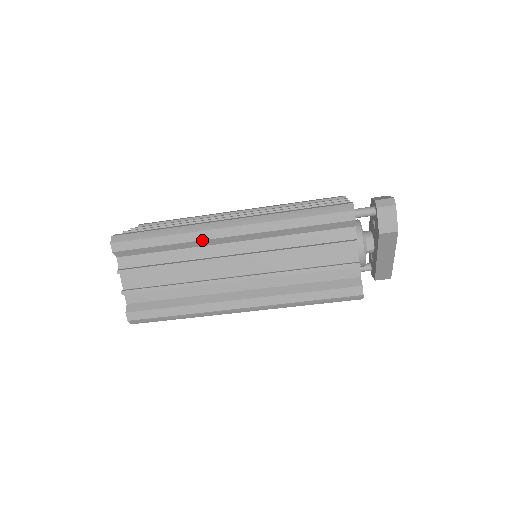
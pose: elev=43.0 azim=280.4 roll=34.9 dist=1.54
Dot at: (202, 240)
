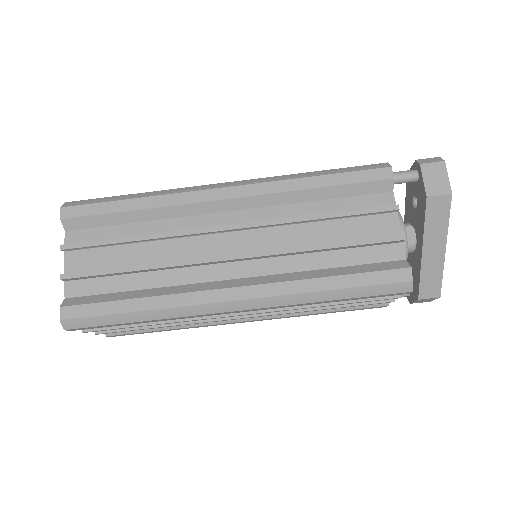
Dot at: (186, 204)
